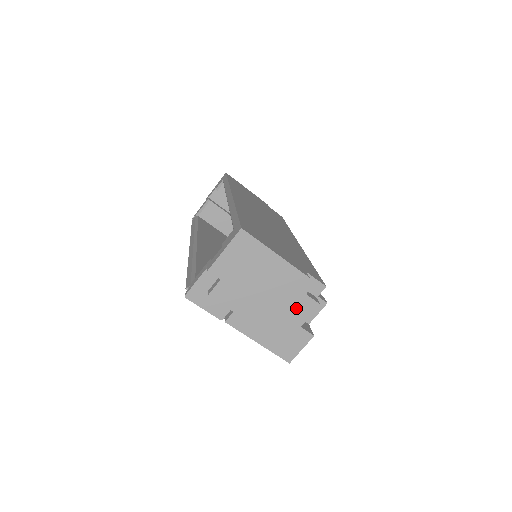
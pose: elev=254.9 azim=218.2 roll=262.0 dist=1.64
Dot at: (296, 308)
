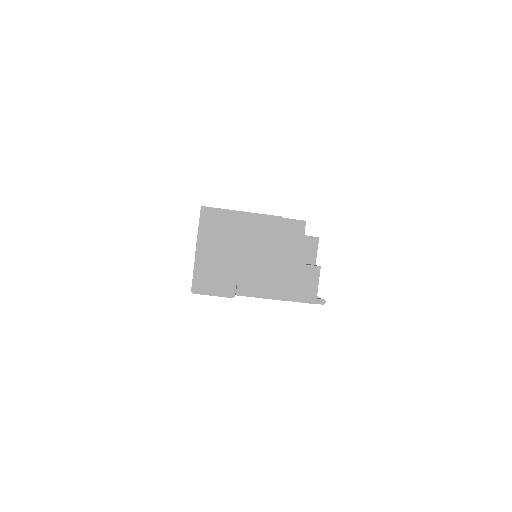
Dot at: (288, 250)
